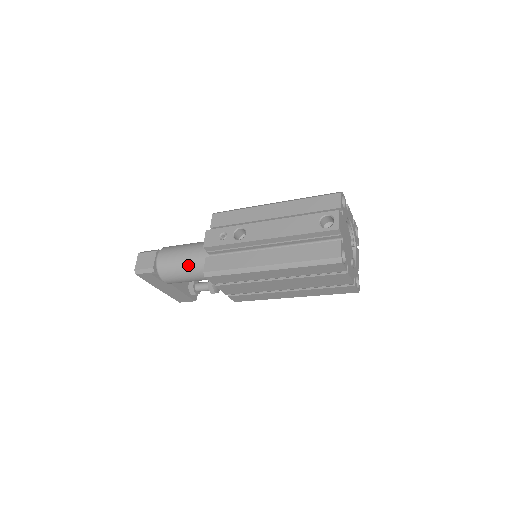
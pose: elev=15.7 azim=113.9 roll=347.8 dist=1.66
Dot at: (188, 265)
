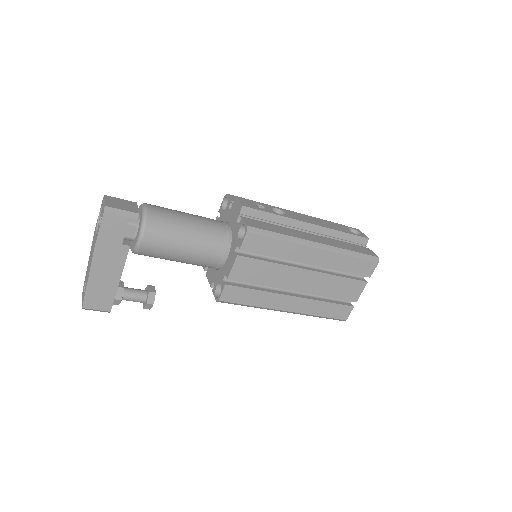
Dot at: (195, 227)
